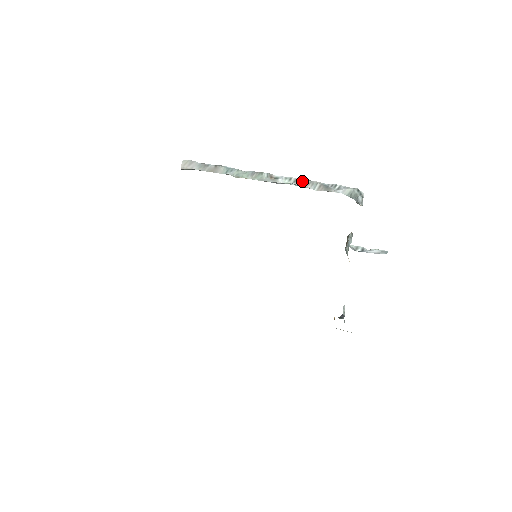
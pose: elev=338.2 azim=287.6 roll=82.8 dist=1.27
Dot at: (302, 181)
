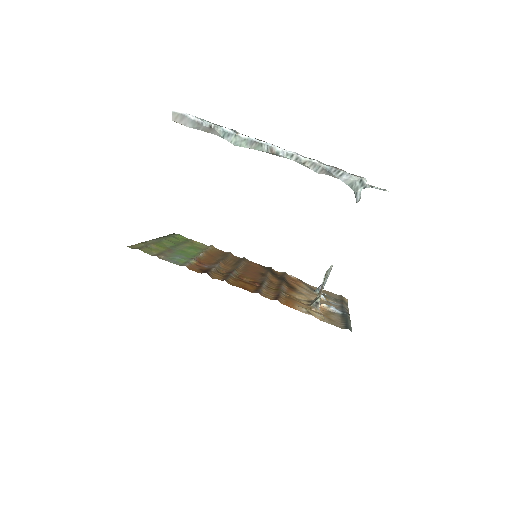
Dot at: (304, 161)
